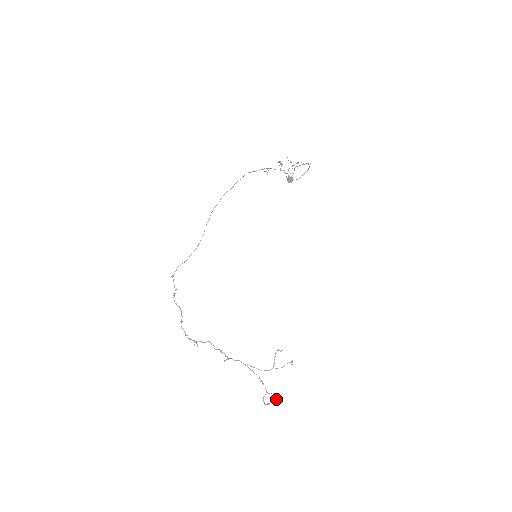
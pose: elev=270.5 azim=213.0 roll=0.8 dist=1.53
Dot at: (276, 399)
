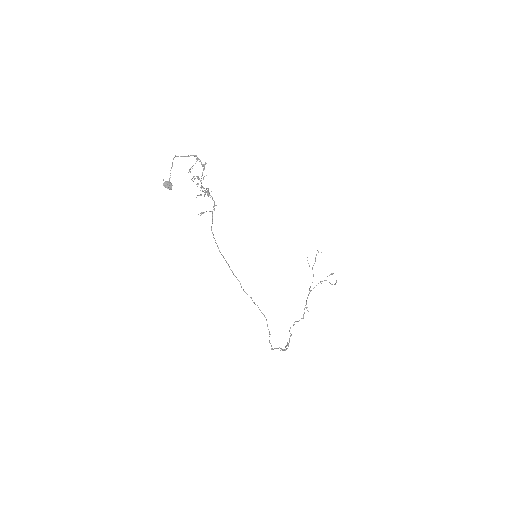
Dot at: (332, 274)
